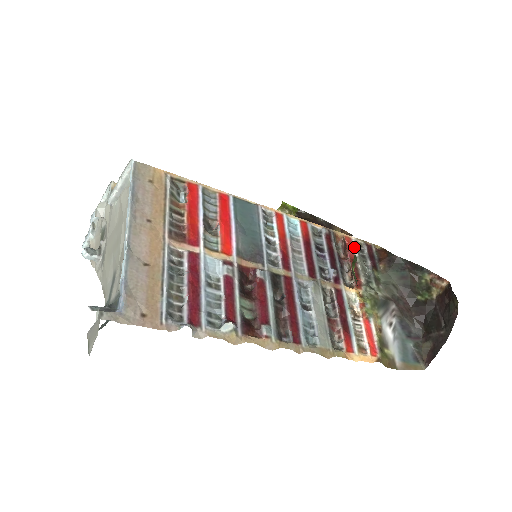
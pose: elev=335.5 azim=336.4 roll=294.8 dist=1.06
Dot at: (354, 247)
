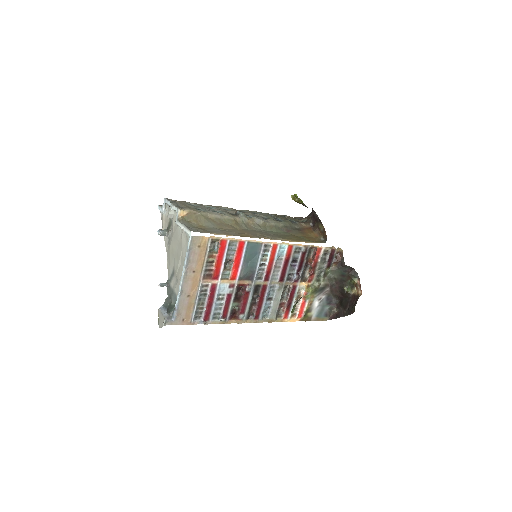
Dot at: (321, 255)
